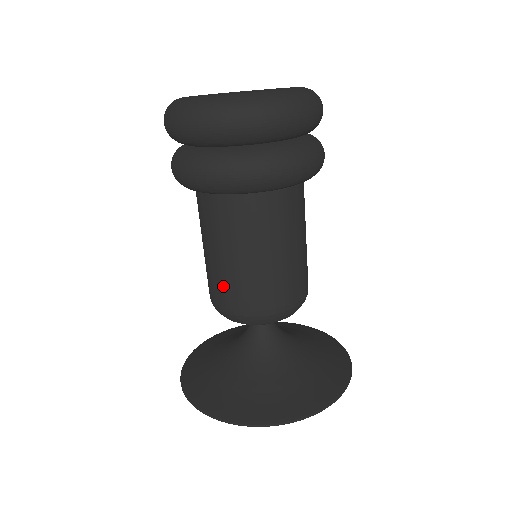
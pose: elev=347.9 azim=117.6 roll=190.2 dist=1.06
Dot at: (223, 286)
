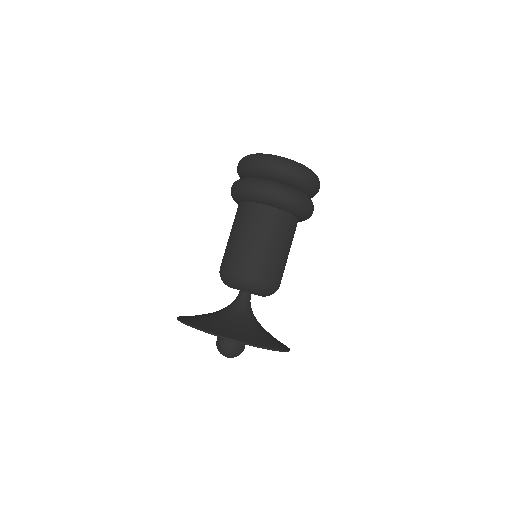
Dot at: (240, 257)
